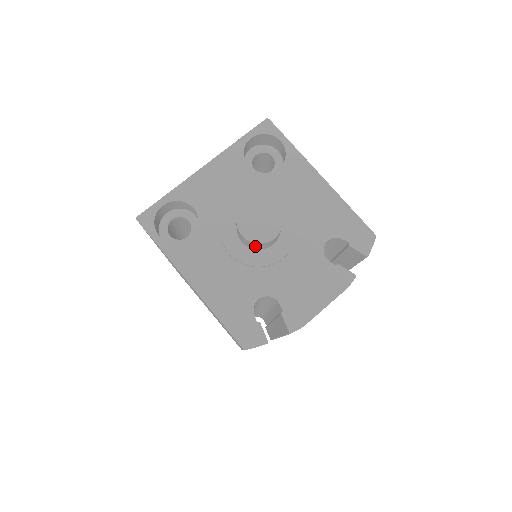
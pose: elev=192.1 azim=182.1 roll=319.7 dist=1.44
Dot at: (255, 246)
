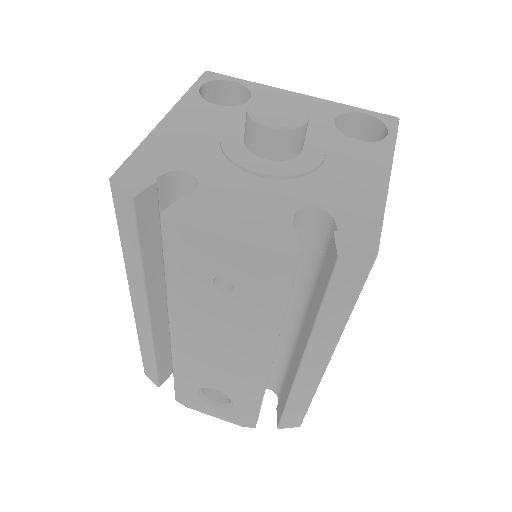
Dot at: (248, 132)
